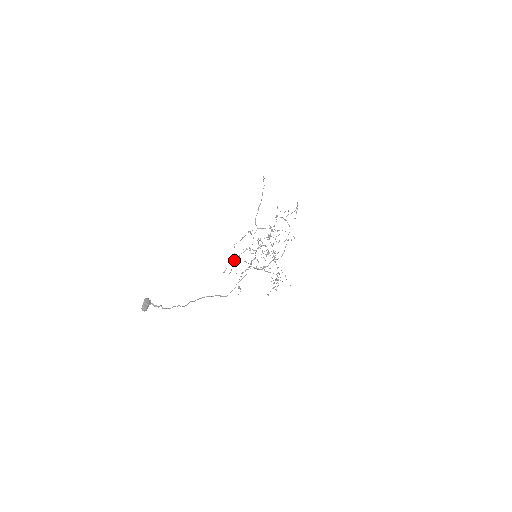
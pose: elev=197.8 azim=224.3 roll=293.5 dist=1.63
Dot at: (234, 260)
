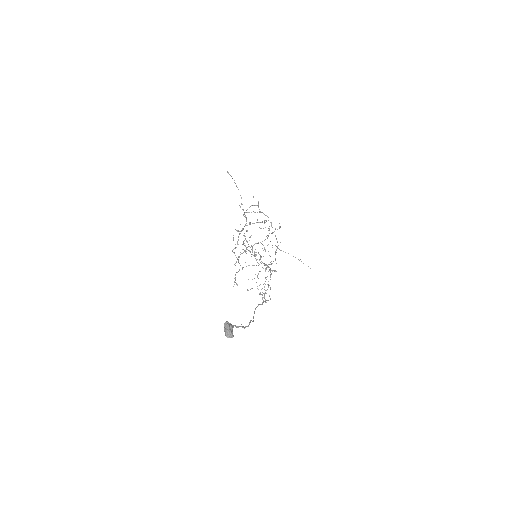
Dot at: occluded
